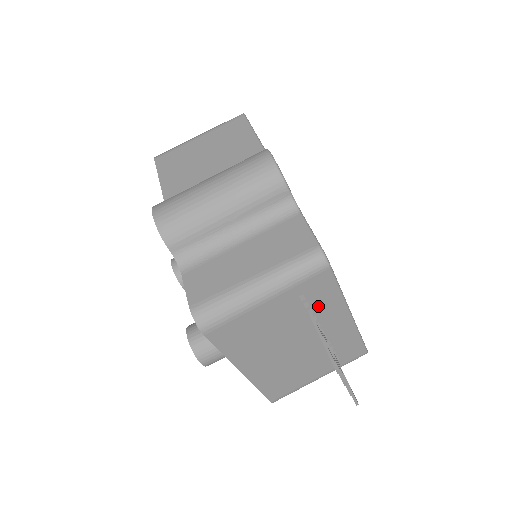
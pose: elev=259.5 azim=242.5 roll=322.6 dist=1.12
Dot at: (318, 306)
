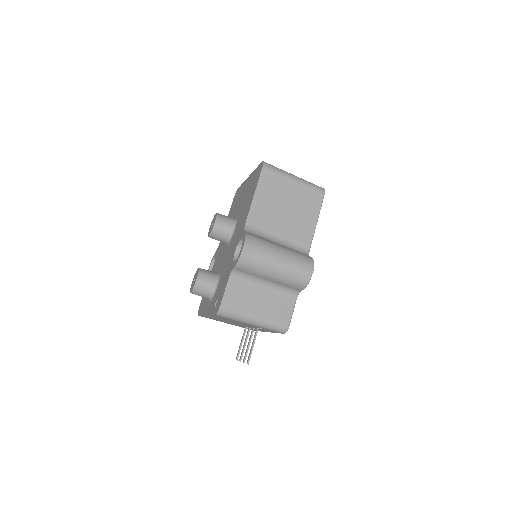
Dot at: (263, 329)
